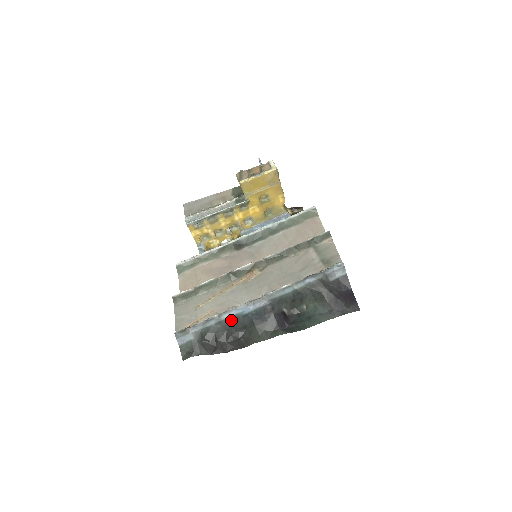
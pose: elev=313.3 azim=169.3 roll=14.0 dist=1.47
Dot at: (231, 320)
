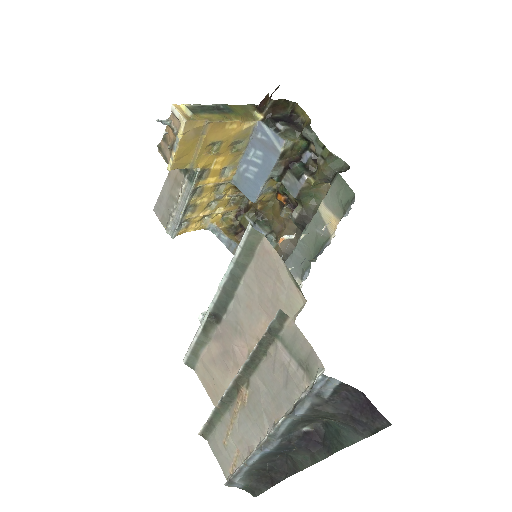
Dot at: (261, 459)
